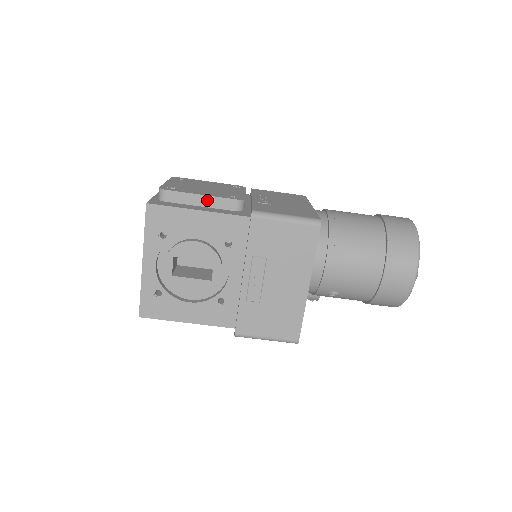
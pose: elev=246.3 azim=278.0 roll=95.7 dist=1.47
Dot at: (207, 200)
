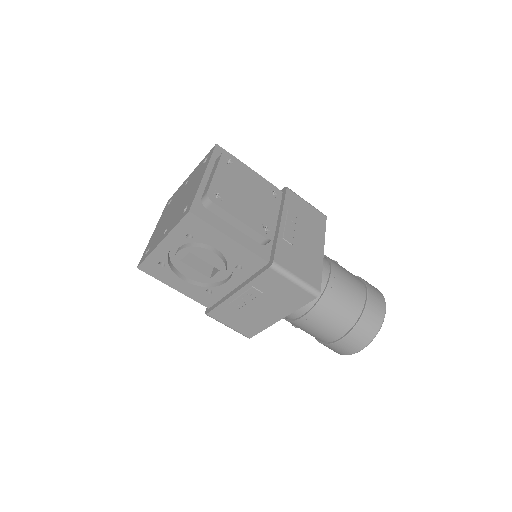
Dot at: (242, 226)
